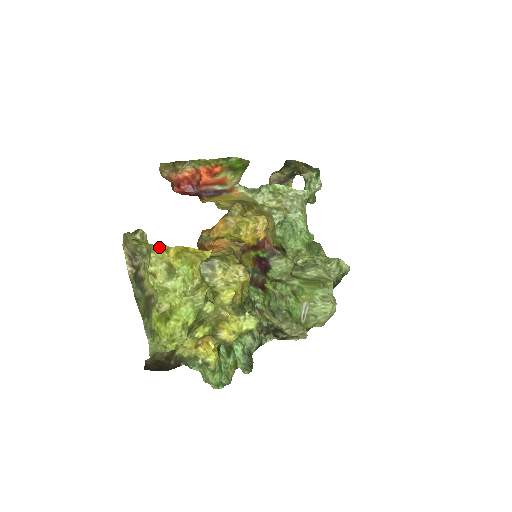
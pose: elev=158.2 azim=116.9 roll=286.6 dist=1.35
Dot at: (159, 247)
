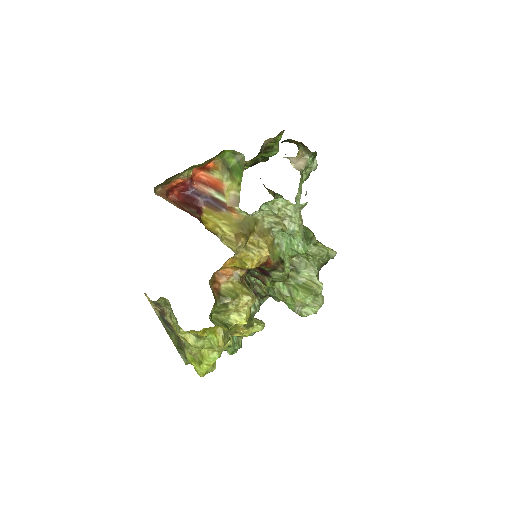
Dot at: (188, 331)
